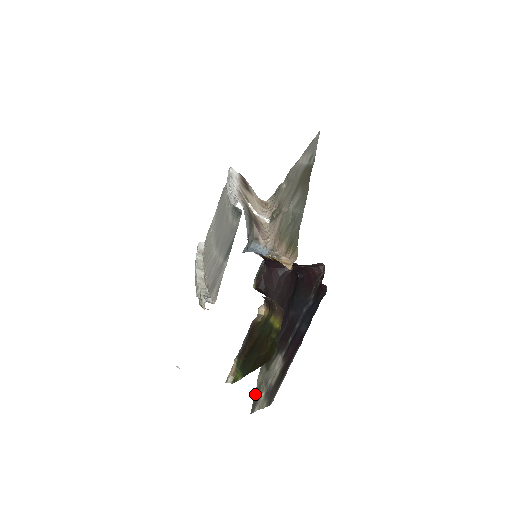
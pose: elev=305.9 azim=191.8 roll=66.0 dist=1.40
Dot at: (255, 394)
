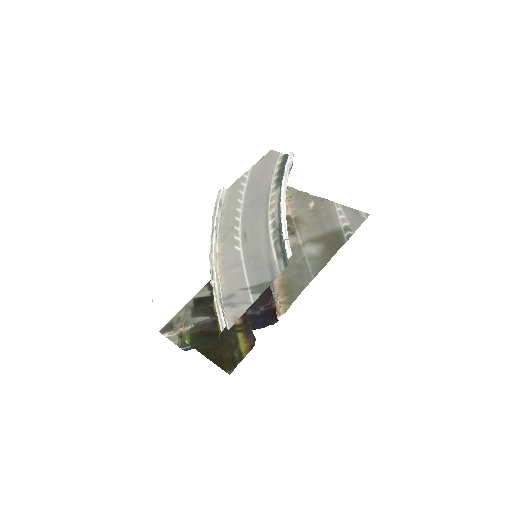
Dot at: (171, 321)
